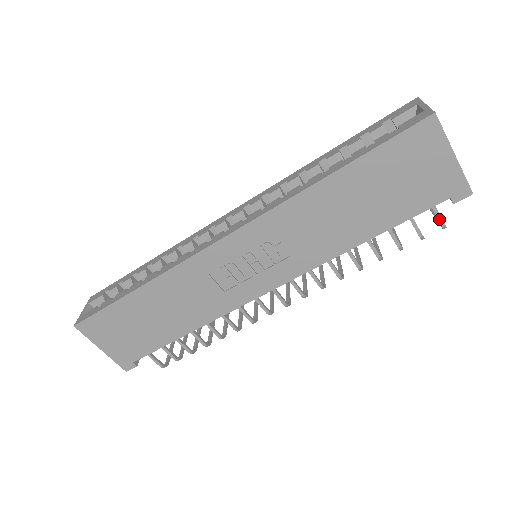
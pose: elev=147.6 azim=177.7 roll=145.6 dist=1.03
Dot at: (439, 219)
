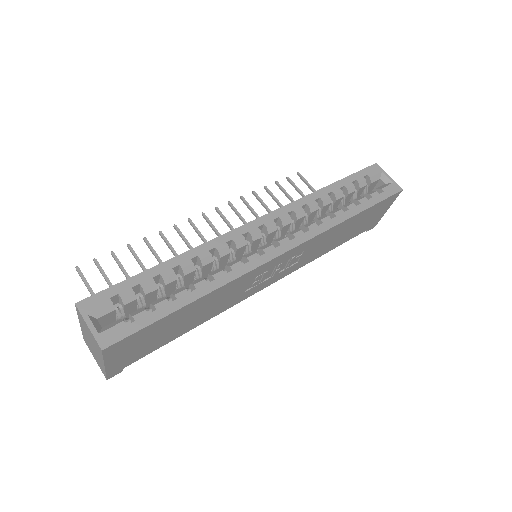
Dot at: occluded
